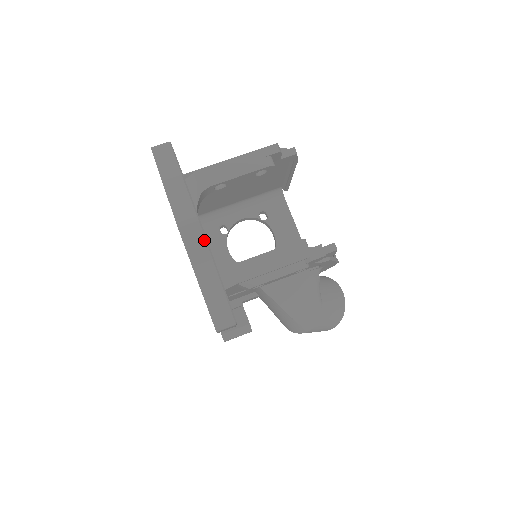
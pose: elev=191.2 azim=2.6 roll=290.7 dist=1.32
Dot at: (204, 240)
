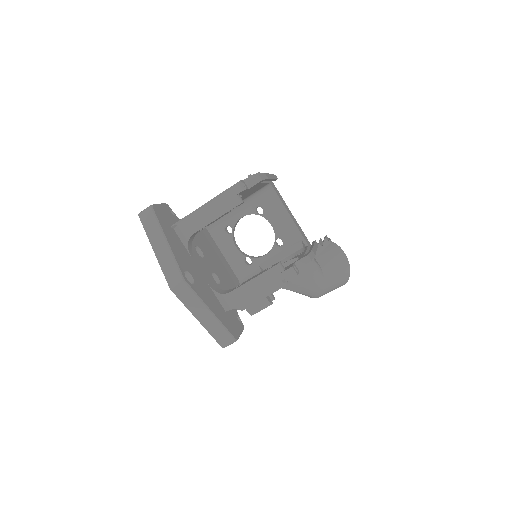
Dot at: (193, 294)
